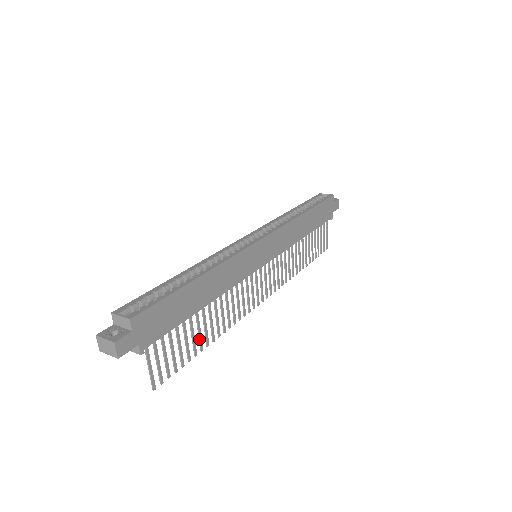
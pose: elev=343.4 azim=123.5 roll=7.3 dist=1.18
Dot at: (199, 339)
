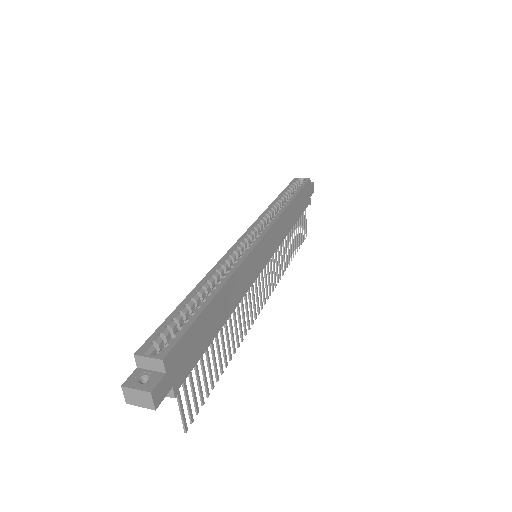
Dot at: (219, 361)
